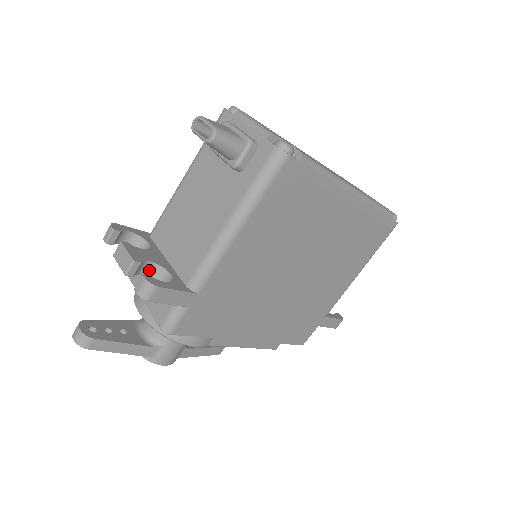
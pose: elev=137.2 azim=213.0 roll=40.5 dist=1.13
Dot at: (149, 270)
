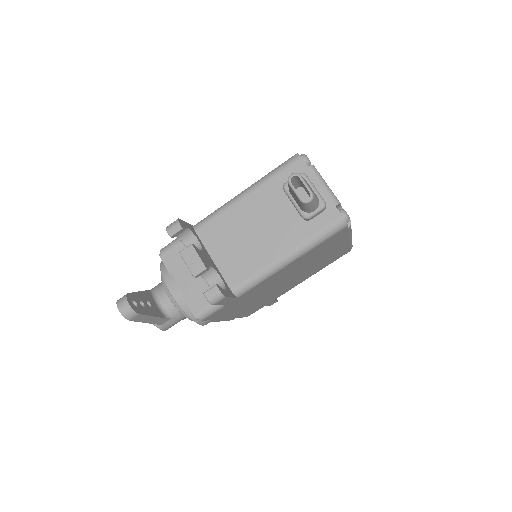
Dot at: occluded
